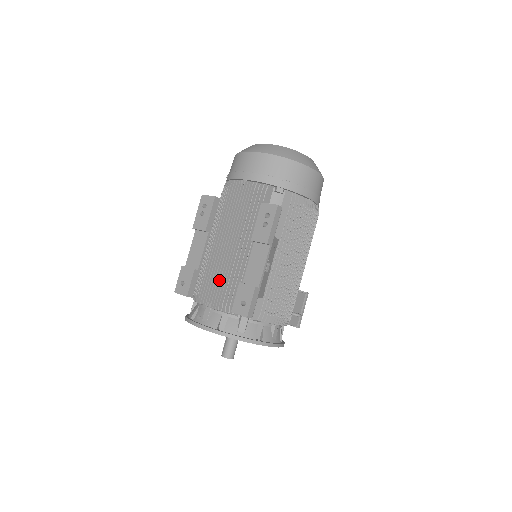
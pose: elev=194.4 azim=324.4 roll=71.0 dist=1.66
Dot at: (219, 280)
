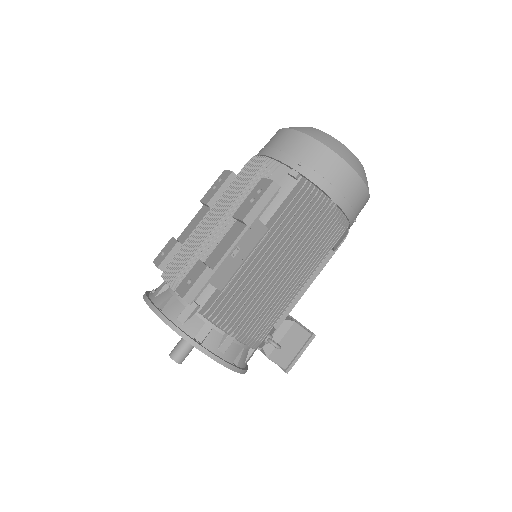
Dot at: (188, 255)
